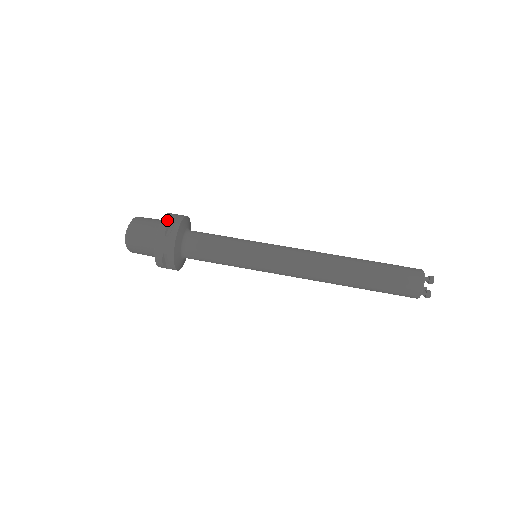
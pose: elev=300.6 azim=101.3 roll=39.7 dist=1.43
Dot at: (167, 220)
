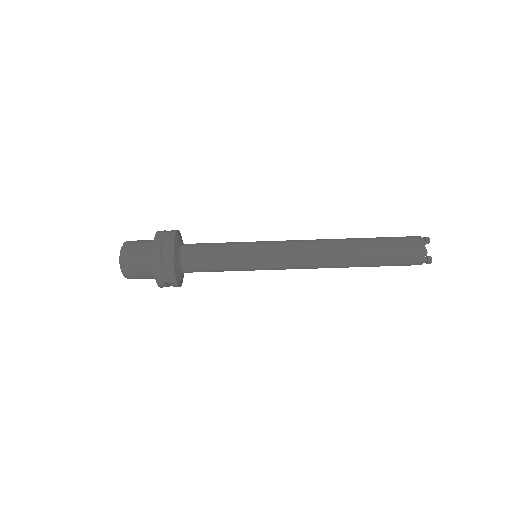
Dot at: occluded
